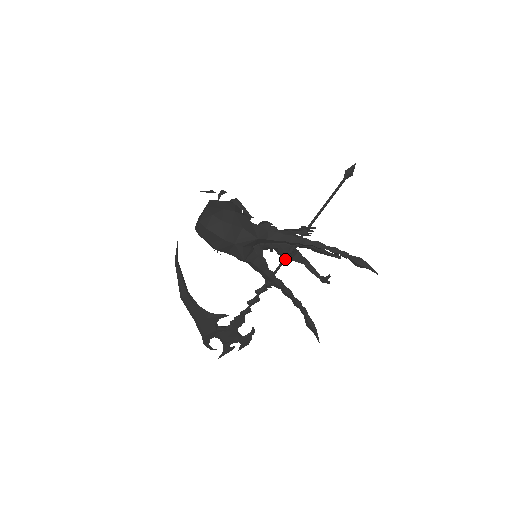
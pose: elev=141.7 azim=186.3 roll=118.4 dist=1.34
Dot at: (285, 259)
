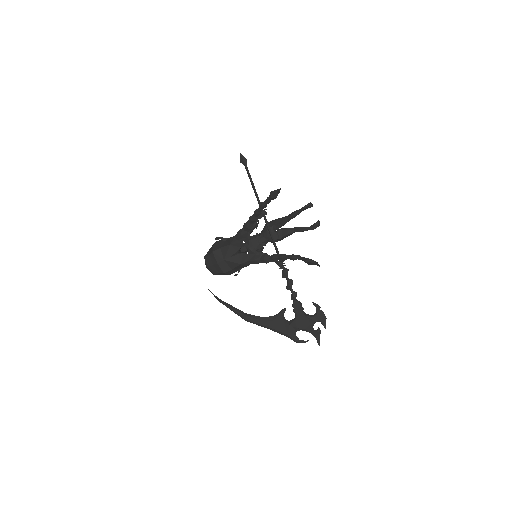
Dot at: (272, 241)
